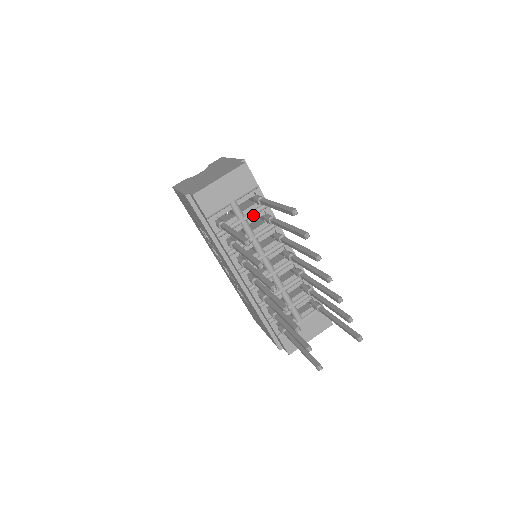
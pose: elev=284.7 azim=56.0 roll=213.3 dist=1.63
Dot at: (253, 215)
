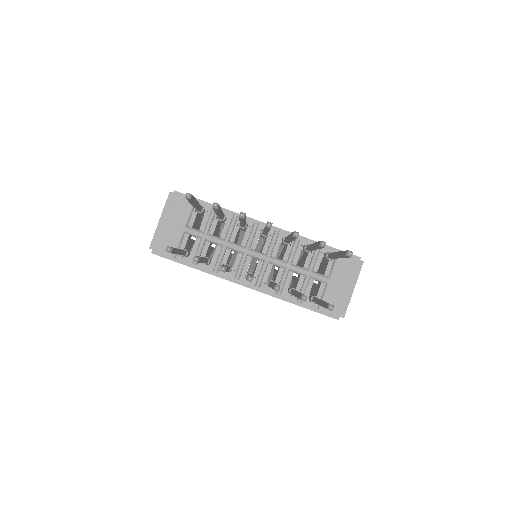
Dot at: (209, 226)
